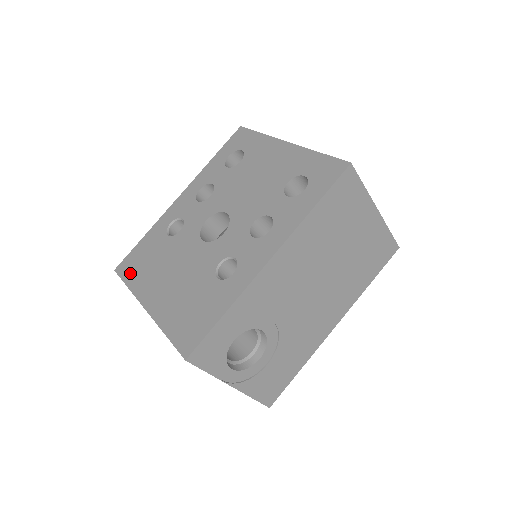
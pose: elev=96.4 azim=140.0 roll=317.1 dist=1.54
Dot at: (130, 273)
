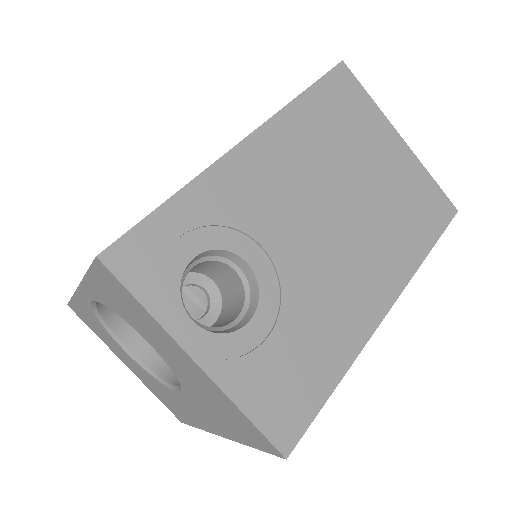
Dot at: occluded
